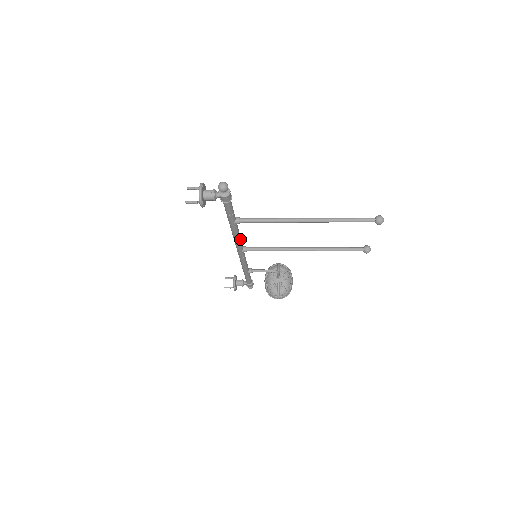
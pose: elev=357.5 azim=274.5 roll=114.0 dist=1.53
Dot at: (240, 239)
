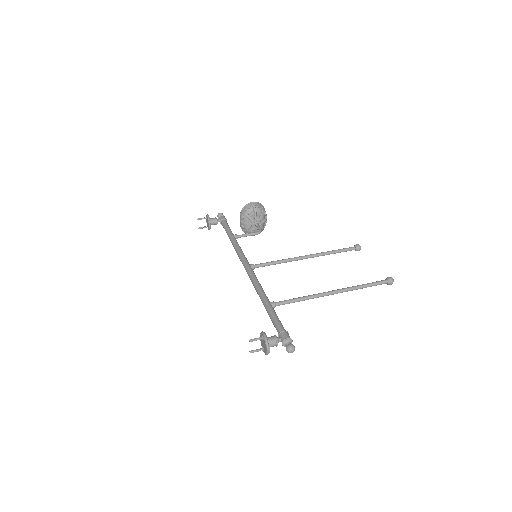
Dot at: occluded
